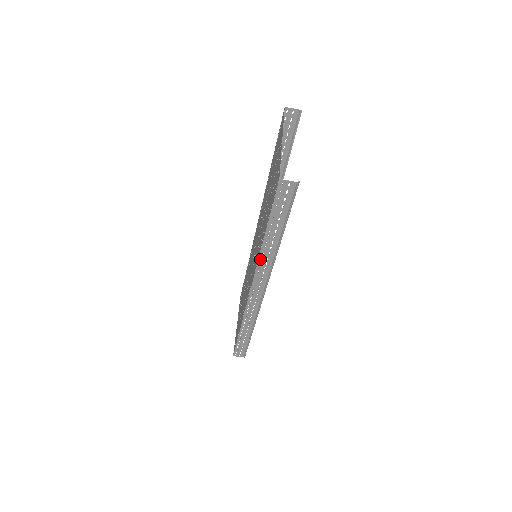
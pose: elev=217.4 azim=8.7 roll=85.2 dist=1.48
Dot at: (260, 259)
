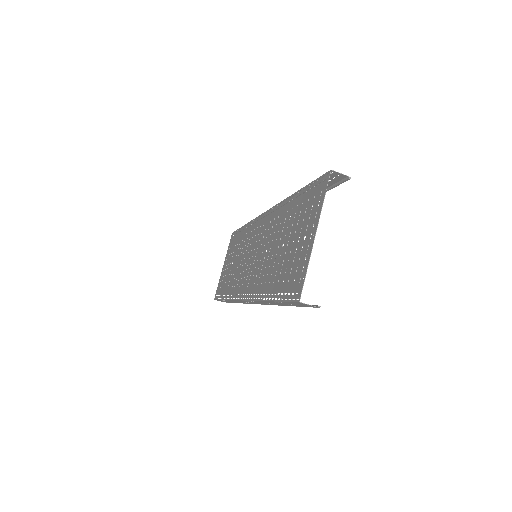
Dot at: (259, 301)
